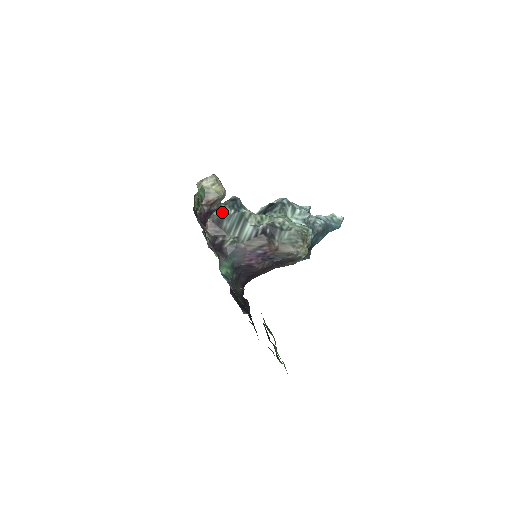
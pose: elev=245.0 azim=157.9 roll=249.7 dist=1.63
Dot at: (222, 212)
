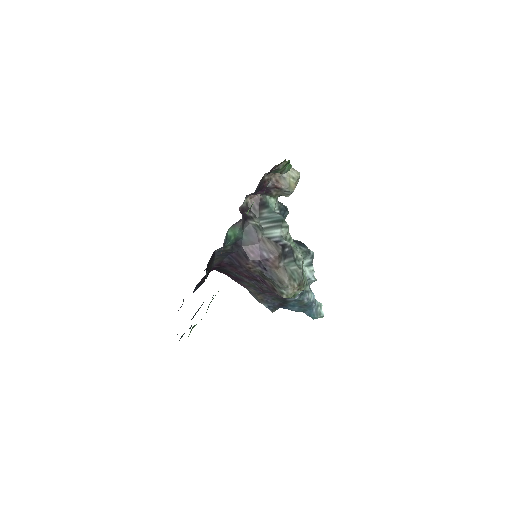
Dot at: (273, 202)
